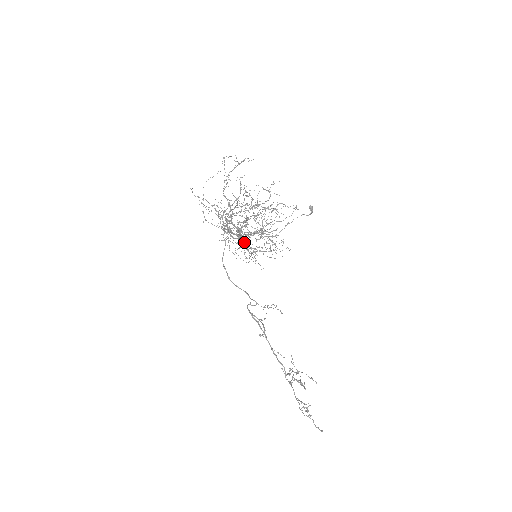
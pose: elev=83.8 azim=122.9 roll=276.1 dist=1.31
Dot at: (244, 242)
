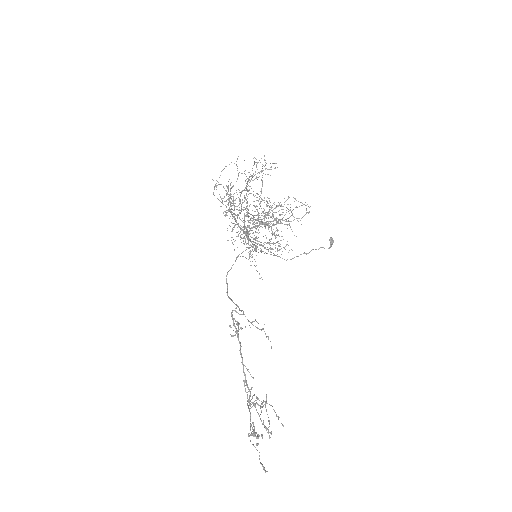
Dot at: occluded
